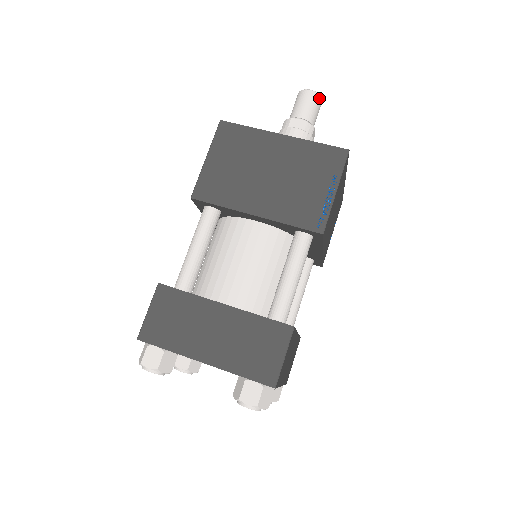
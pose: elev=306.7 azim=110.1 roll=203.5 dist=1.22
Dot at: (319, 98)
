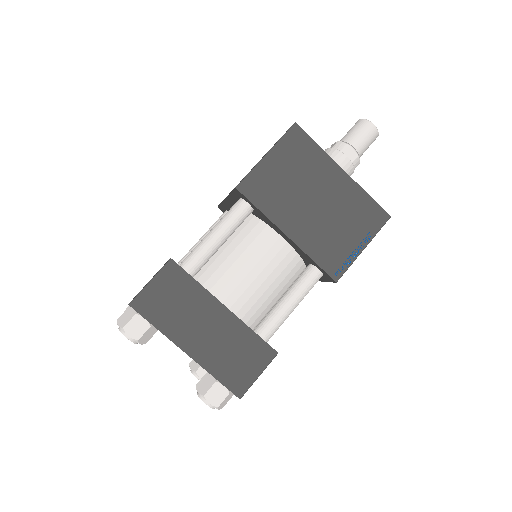
Dot at: (377, 136)
